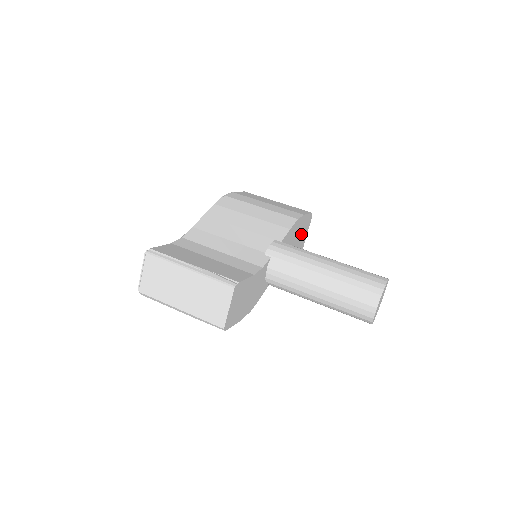
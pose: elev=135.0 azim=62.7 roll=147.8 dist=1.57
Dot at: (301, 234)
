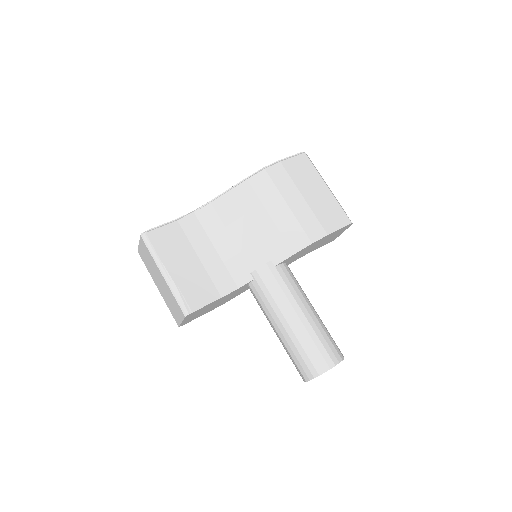
Dot at: (326, 240)
